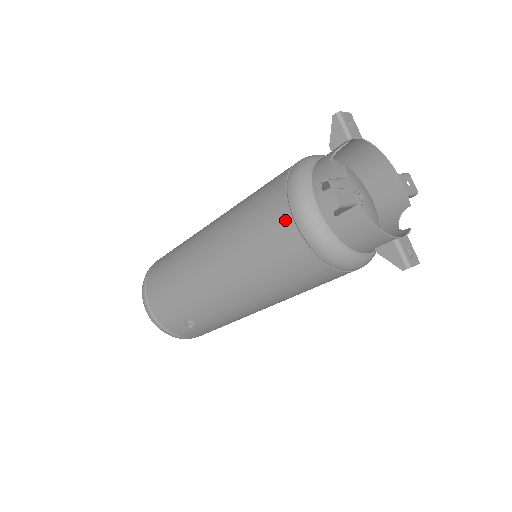
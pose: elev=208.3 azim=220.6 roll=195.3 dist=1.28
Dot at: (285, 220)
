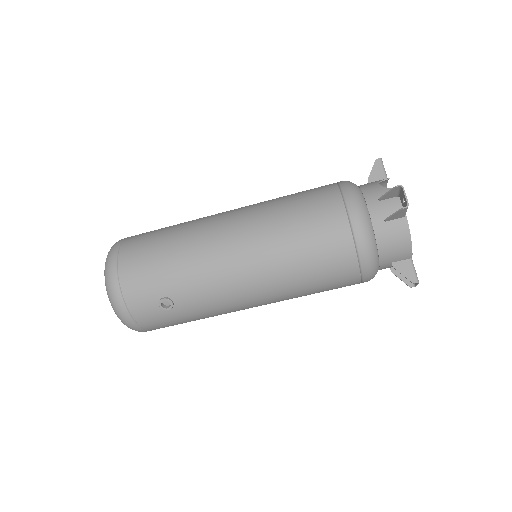
Dot at: (339, 213)
